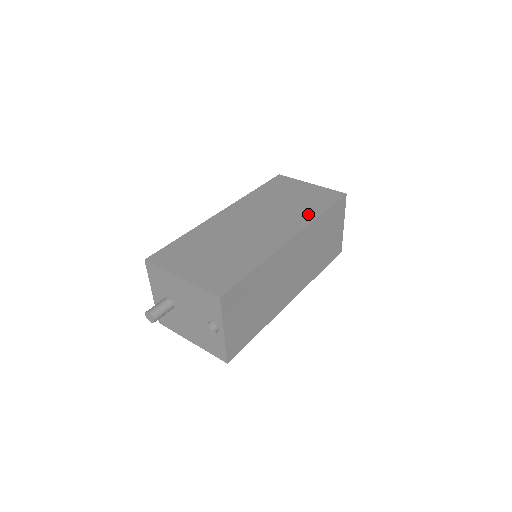
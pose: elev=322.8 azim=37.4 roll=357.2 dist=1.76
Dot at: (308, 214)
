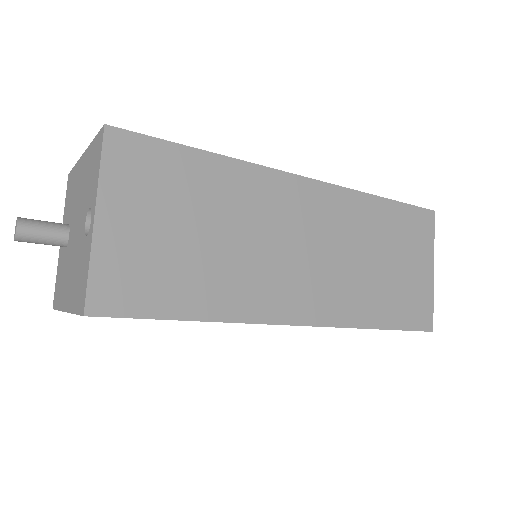
Dot at: occluded
